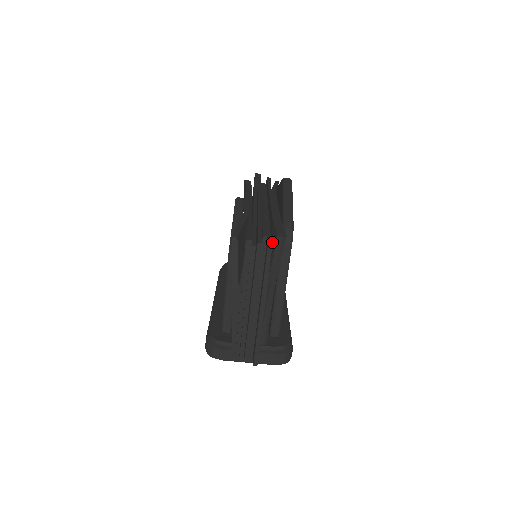
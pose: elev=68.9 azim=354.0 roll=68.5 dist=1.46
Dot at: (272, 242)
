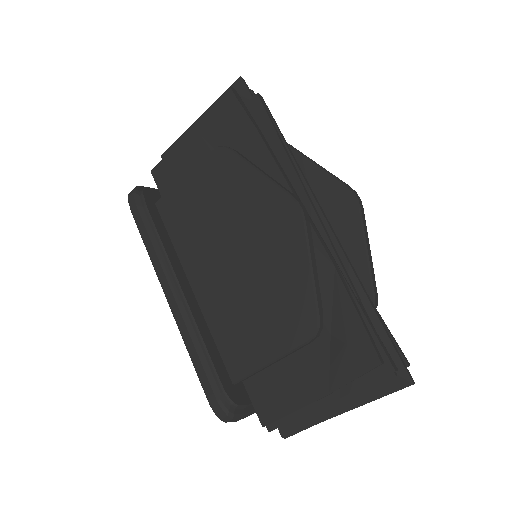
Dot at: occluded
